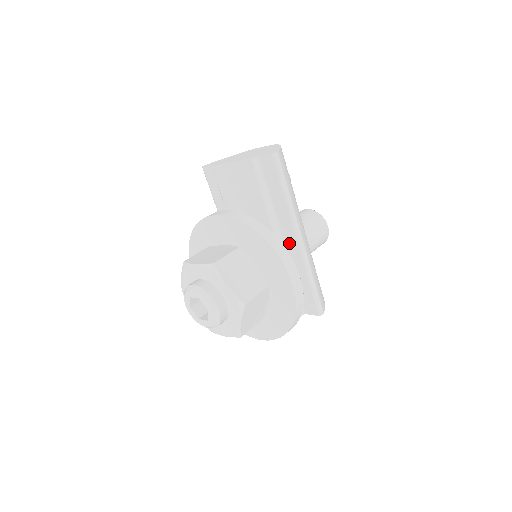
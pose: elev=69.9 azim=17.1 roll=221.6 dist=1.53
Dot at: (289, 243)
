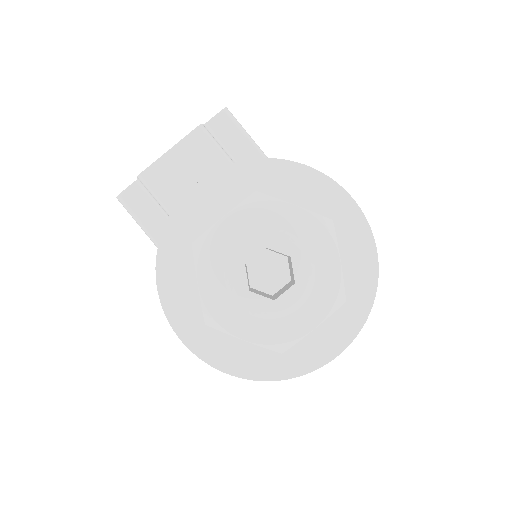
Dot at: occluded
